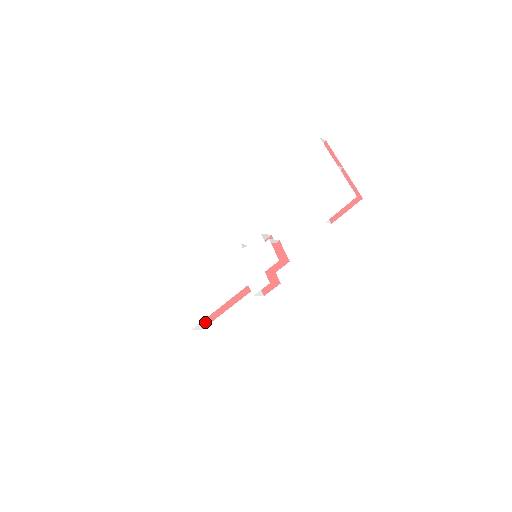
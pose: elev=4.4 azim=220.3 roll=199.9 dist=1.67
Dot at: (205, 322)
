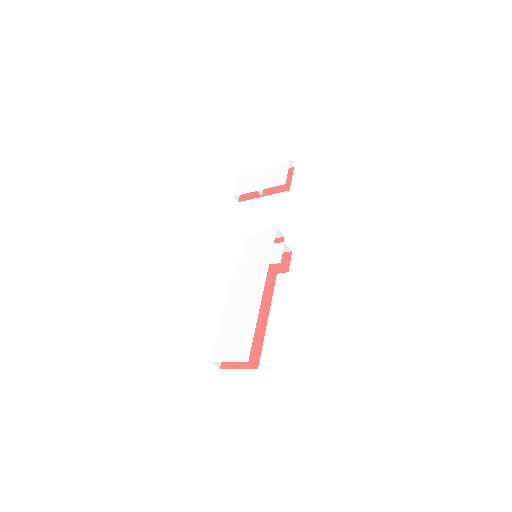
Dot at: (255, 359)
